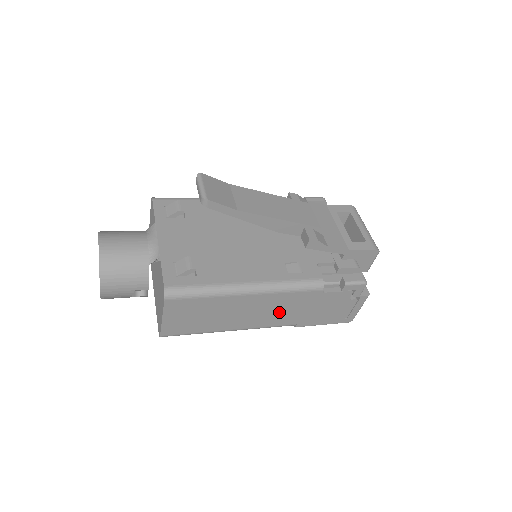
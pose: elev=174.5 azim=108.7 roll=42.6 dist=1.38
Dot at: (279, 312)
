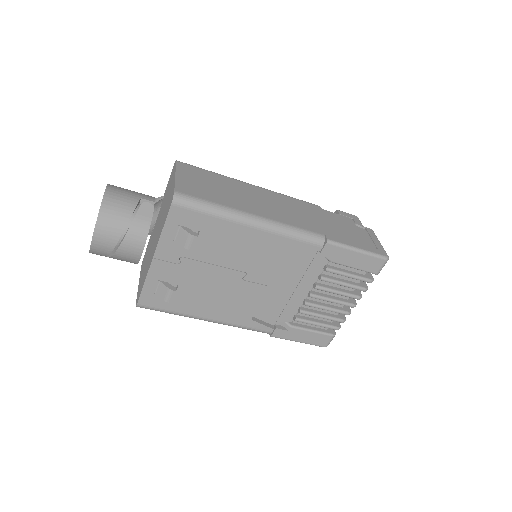
Dot at: (294, 214)
